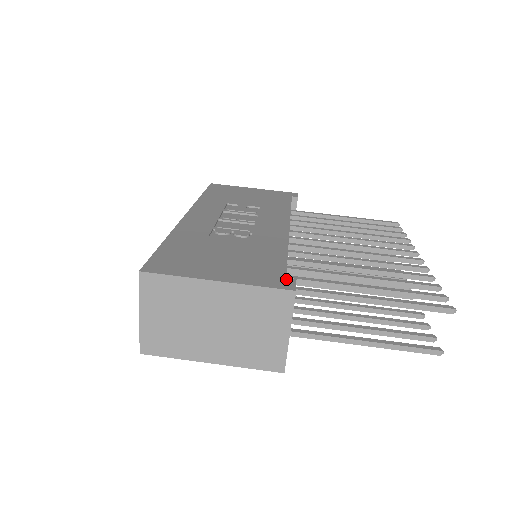
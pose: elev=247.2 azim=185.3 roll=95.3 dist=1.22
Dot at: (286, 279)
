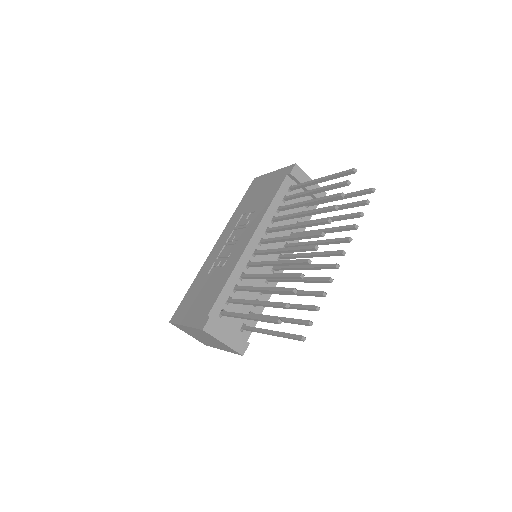
Dot at: (206, 318)
